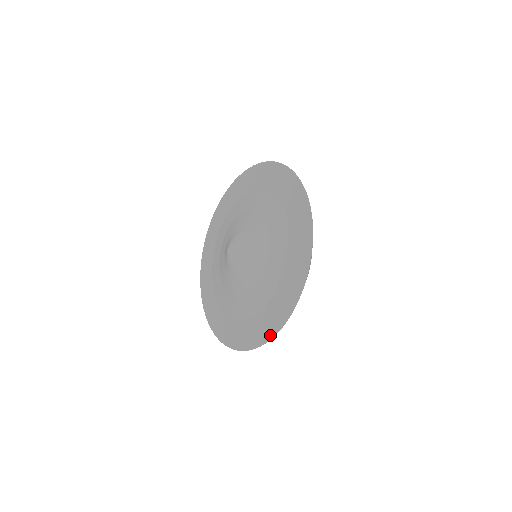
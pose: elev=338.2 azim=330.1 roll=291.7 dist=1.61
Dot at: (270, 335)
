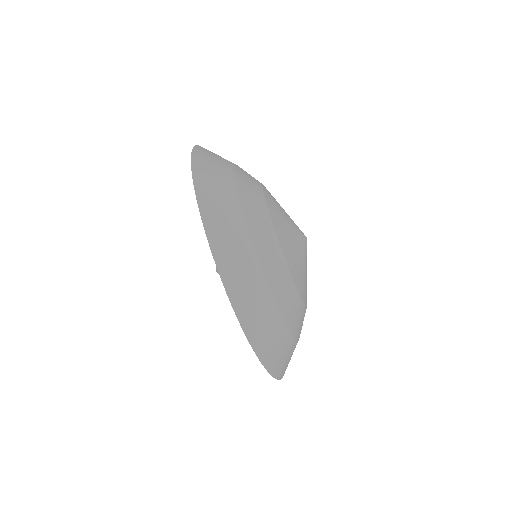
Dot at: (223, 283)
